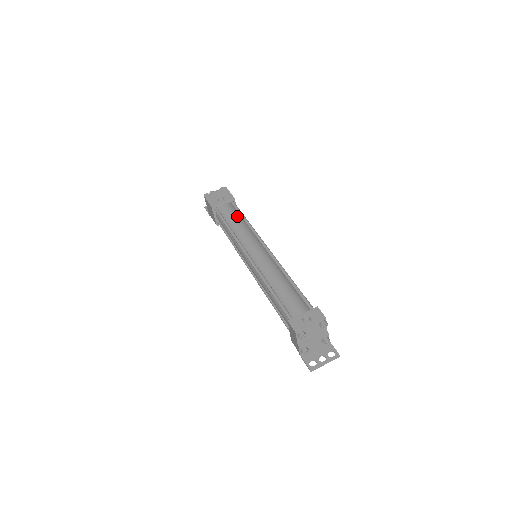
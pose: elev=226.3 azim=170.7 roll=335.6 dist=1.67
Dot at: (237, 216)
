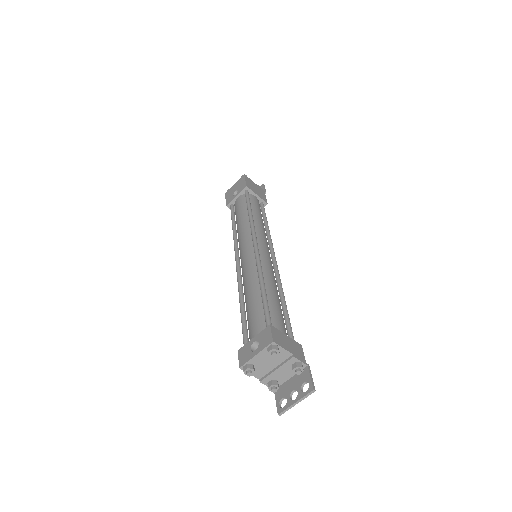
Dot at: (244, 209)
